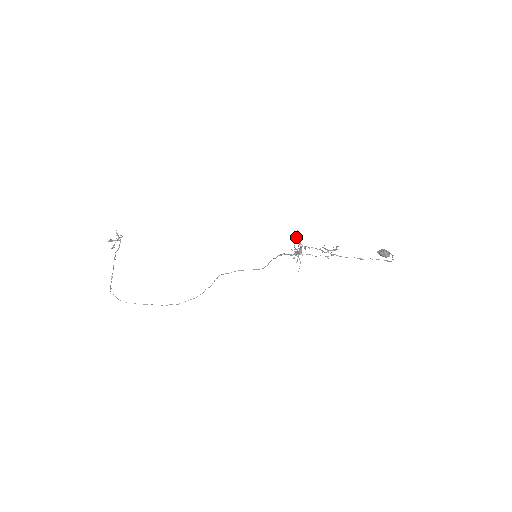
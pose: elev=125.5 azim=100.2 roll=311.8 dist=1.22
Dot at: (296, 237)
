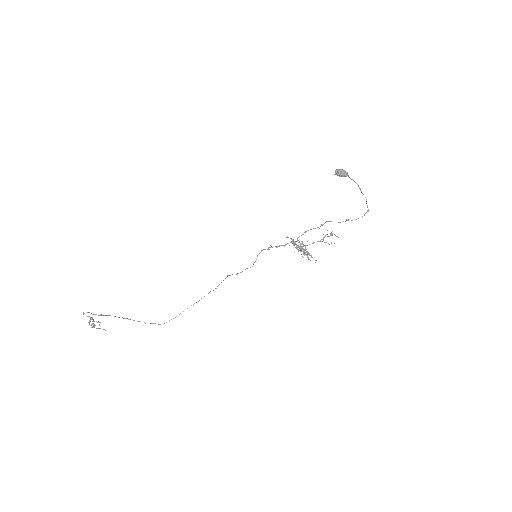
Dot at: occluded
